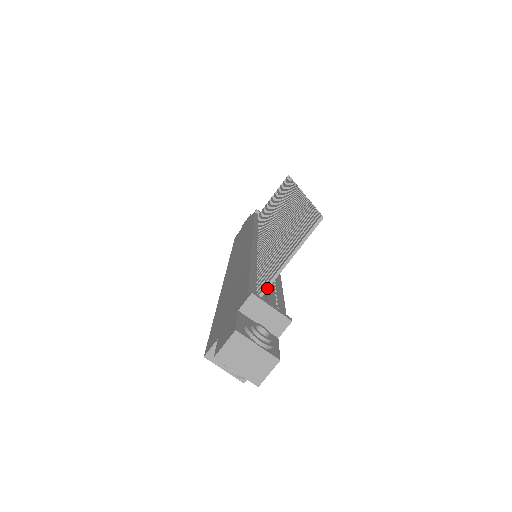
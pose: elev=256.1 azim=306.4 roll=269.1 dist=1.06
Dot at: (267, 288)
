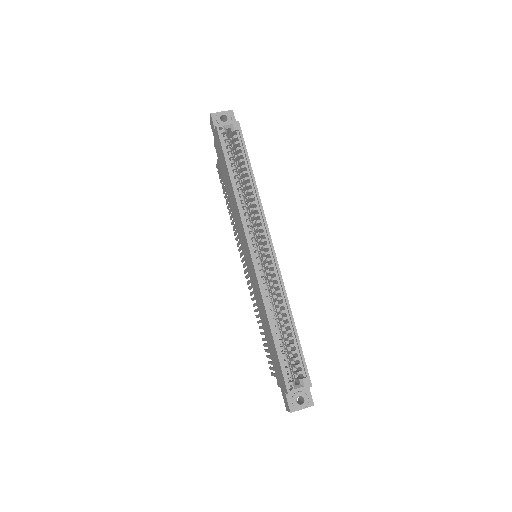
Dot at: occluded
